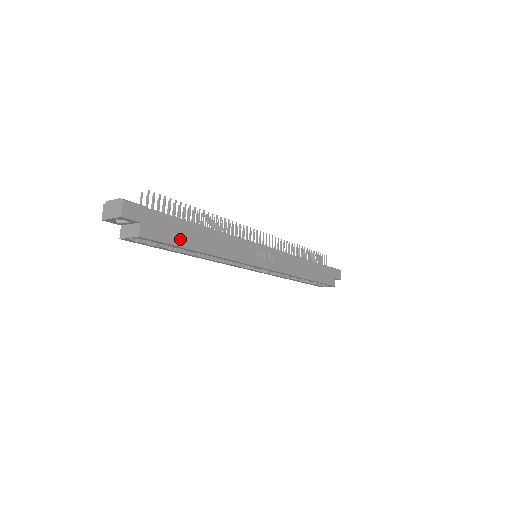
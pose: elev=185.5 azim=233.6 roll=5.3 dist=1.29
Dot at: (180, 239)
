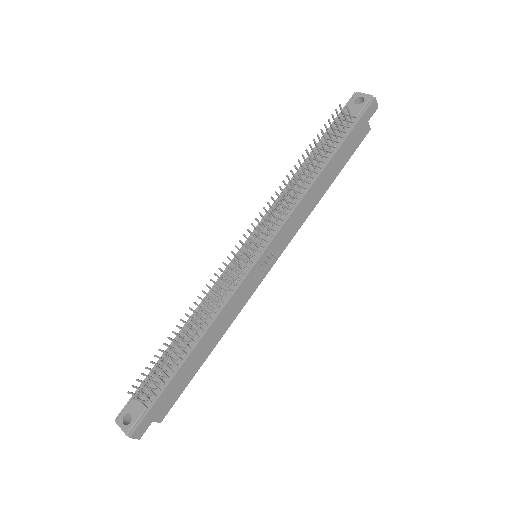
Dot at: (186, 380)
